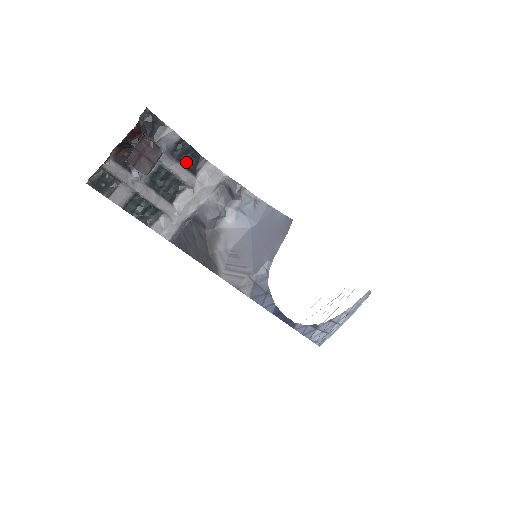
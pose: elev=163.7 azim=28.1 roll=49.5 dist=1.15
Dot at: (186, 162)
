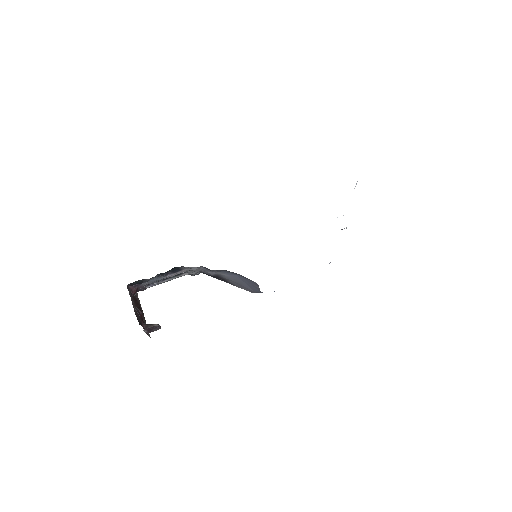
Dot at: (171, 272)
